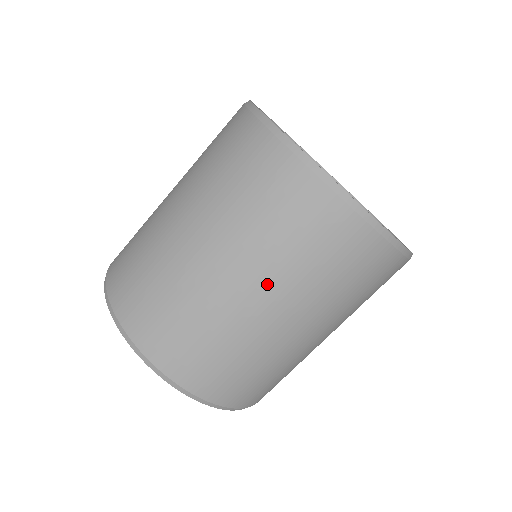
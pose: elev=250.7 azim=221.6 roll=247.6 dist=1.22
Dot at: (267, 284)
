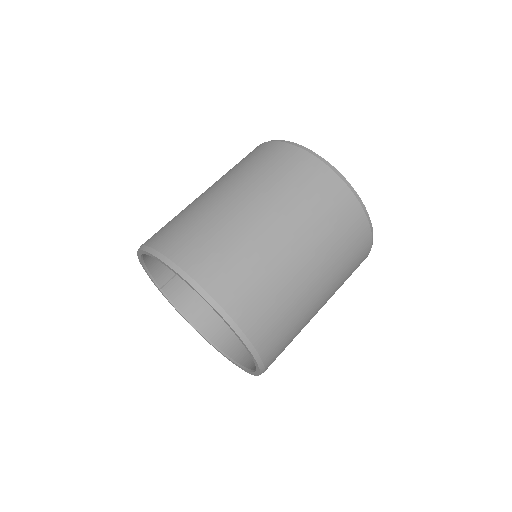
Dot at: (307, 242)
